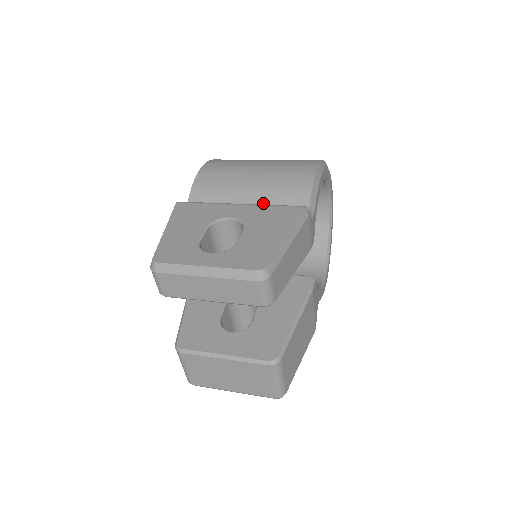
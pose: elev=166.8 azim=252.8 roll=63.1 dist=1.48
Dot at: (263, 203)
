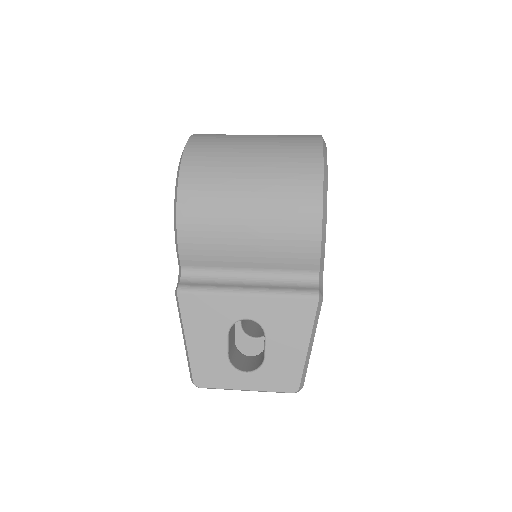
Dot at: (268, 269)
